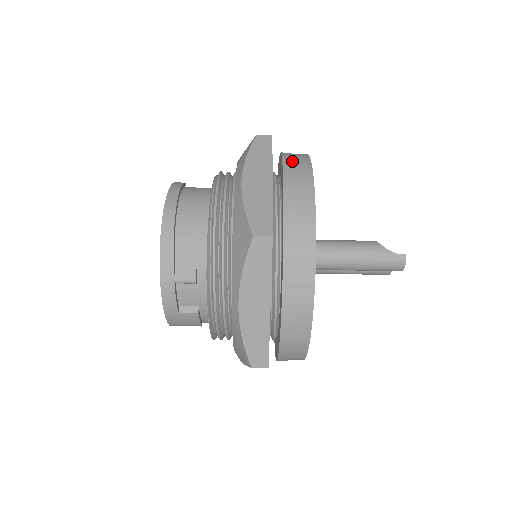
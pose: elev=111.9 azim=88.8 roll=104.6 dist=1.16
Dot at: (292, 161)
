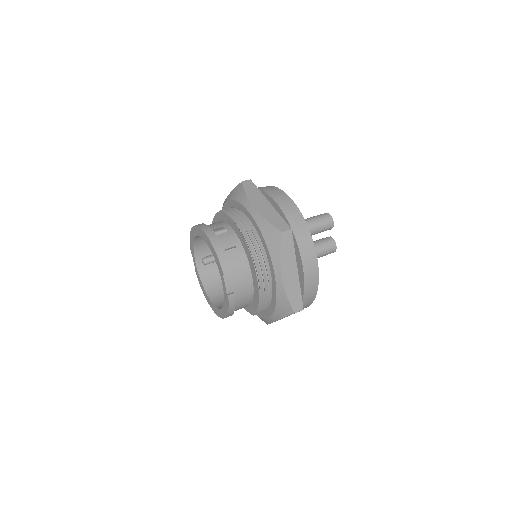
Dot at: occluded
